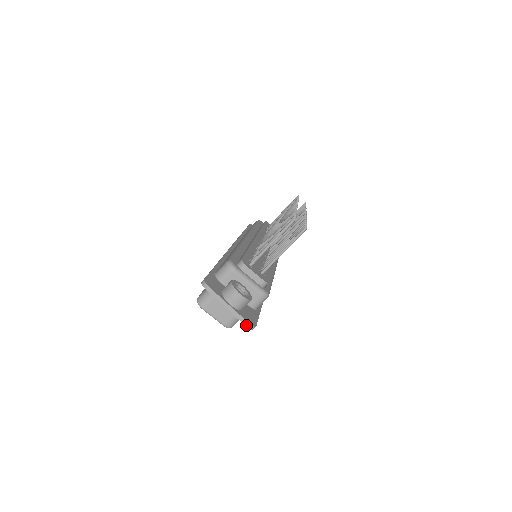
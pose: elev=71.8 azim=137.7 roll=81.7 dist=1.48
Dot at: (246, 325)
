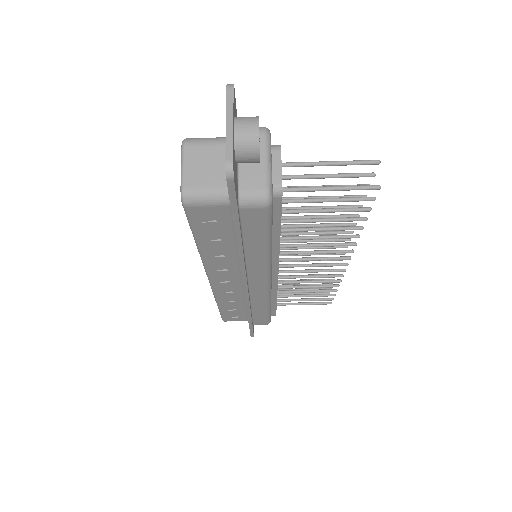
Dot at: (227, 158)
